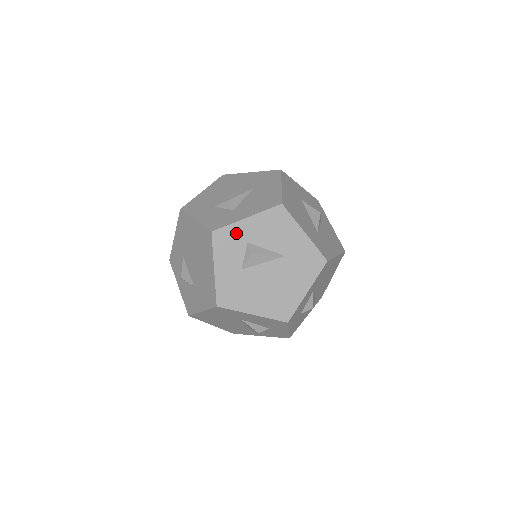
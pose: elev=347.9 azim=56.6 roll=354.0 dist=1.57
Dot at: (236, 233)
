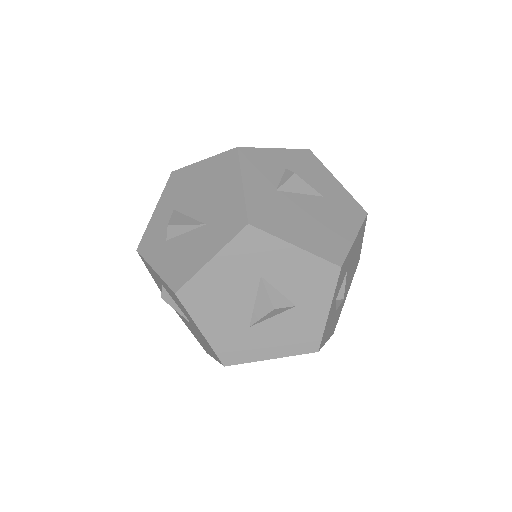
Dot at: (152, 270)
